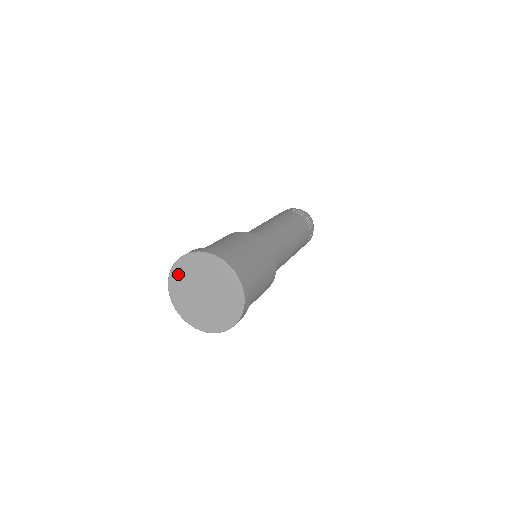
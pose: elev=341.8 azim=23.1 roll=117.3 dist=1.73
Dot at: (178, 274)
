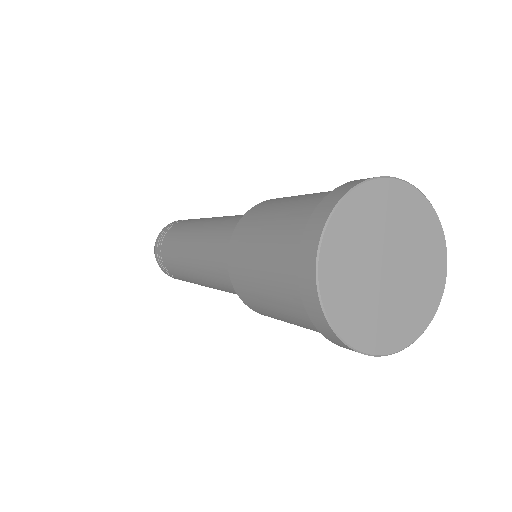
Dot at: (334, 270)
